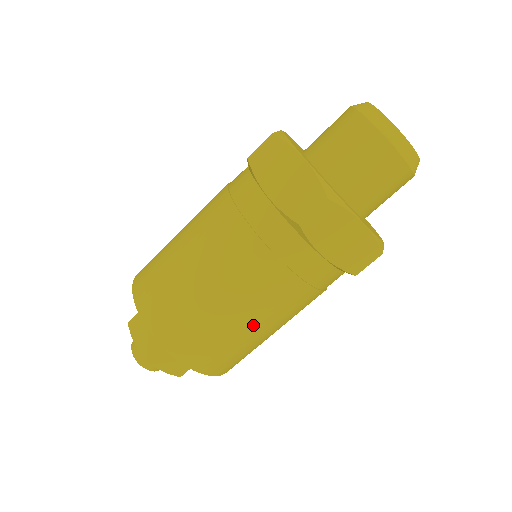
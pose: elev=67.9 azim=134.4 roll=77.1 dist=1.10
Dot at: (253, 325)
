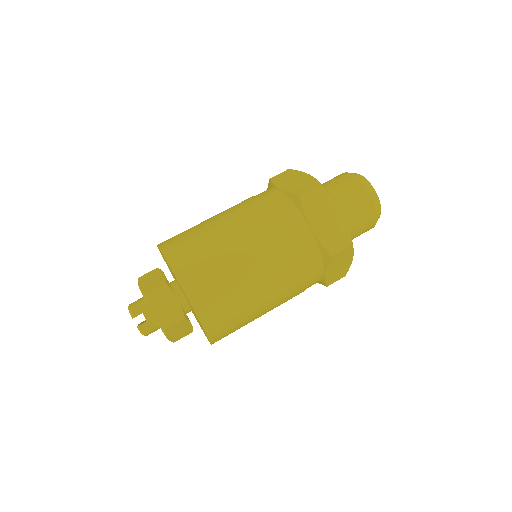
Dot at: (218, 224)
